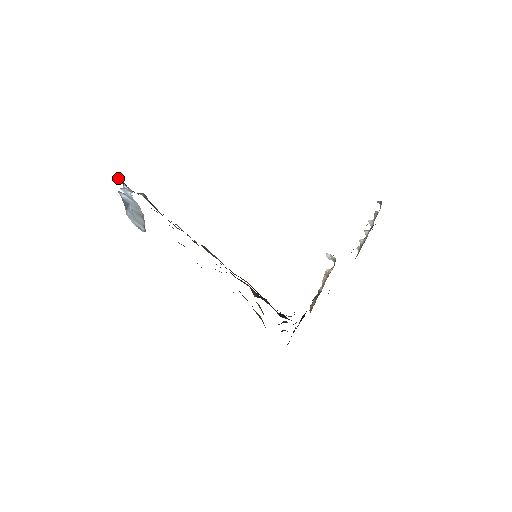
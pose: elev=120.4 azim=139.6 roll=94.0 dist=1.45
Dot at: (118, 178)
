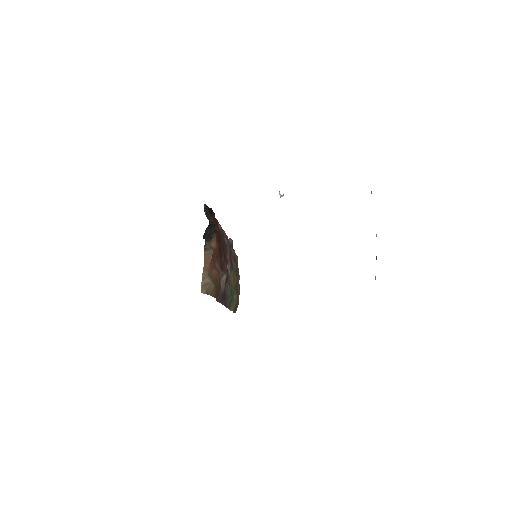
Dot at: occluded
